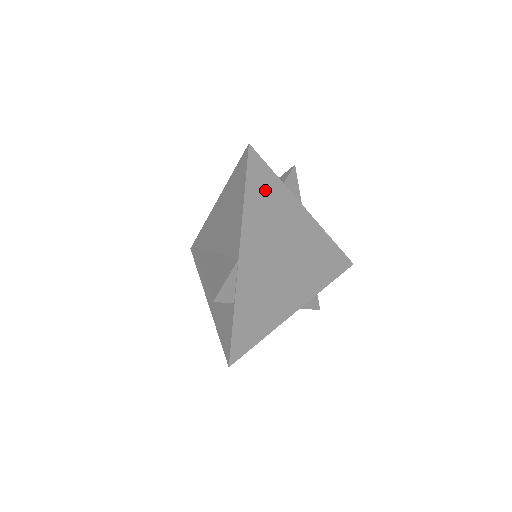
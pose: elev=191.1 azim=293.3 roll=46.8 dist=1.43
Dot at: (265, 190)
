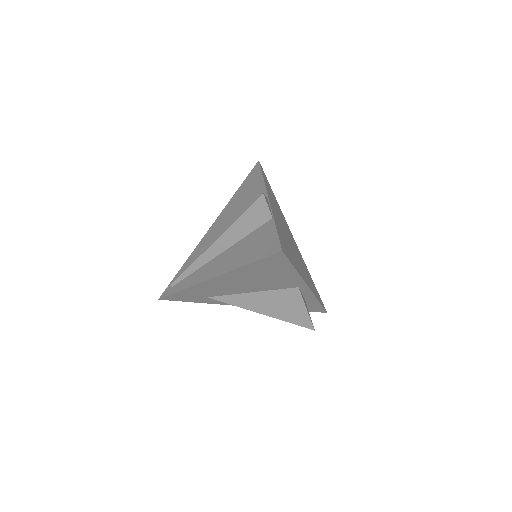
Dot at: (271, 191)
